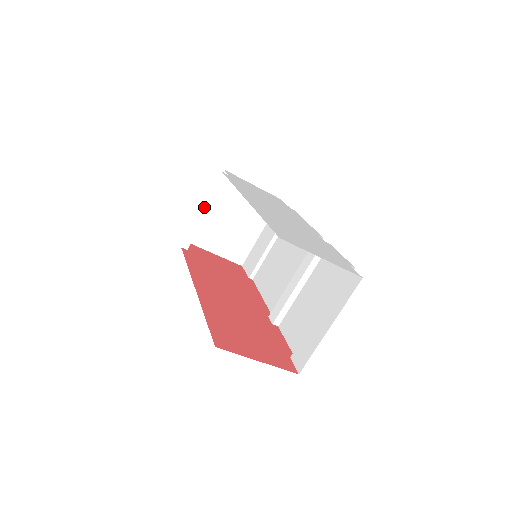
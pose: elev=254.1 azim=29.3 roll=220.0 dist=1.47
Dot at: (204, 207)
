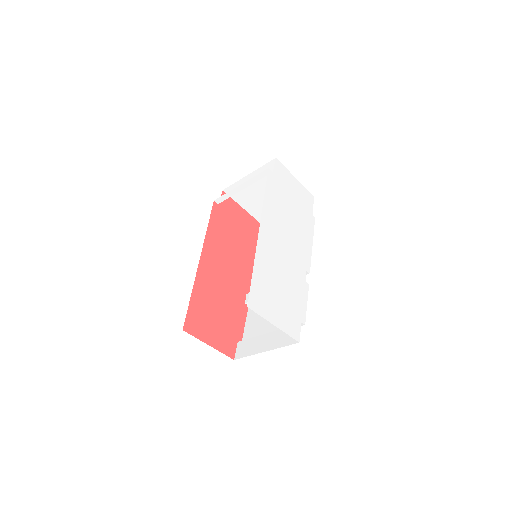
Dot at: (243, 184)
